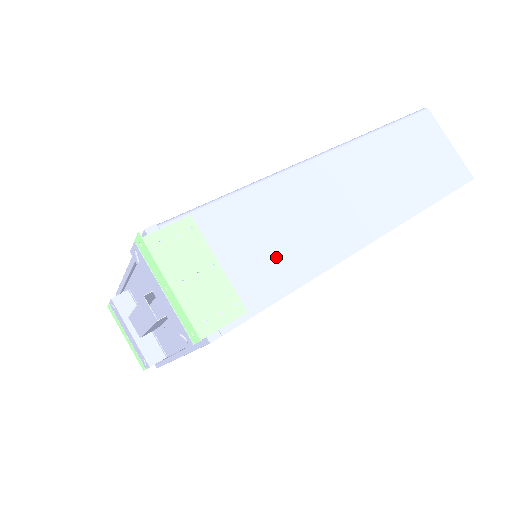
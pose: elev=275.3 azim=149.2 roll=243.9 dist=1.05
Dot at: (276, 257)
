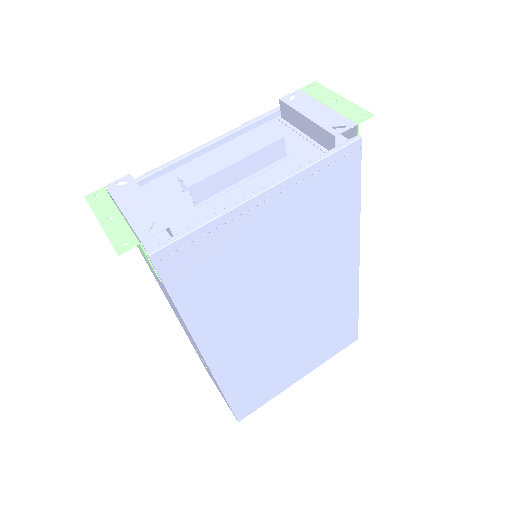
Dot at: occluded
